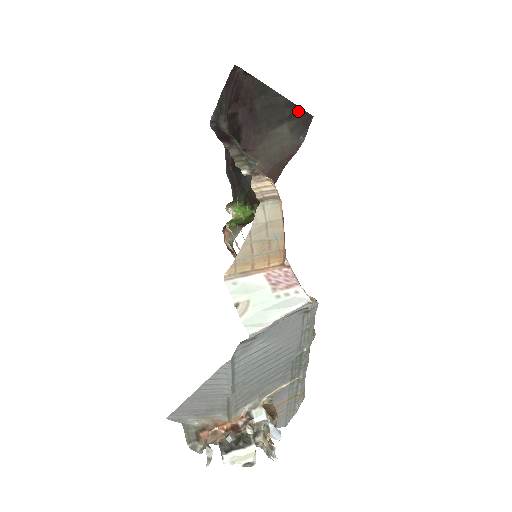
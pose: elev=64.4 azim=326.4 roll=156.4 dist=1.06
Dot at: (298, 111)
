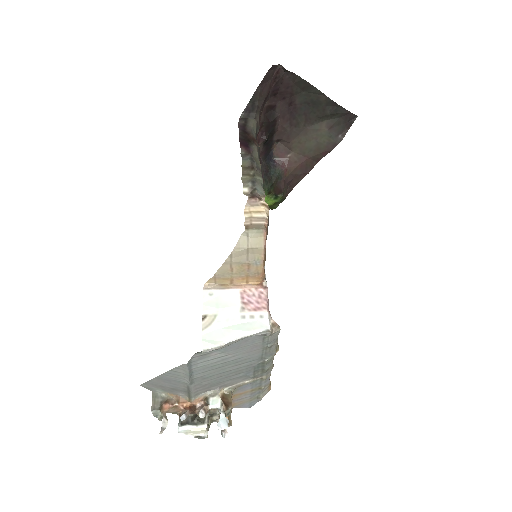
Dot at: (340, 110)
